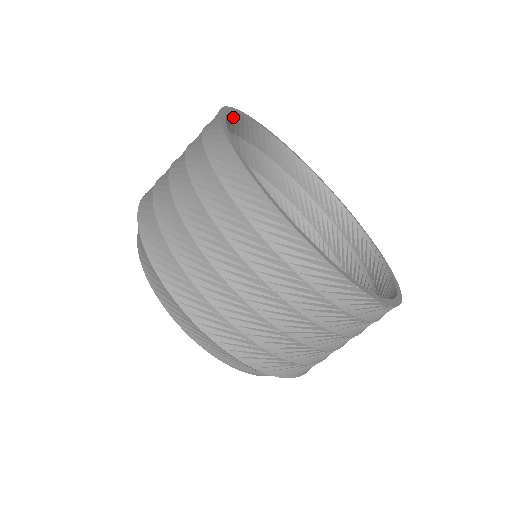
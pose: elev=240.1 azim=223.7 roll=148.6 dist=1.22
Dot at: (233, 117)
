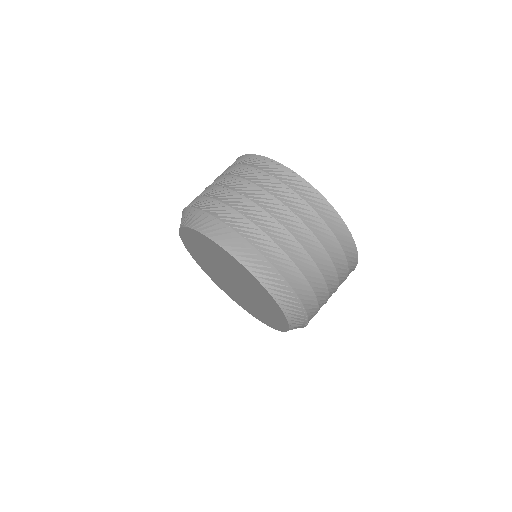
Dot at: occluded
